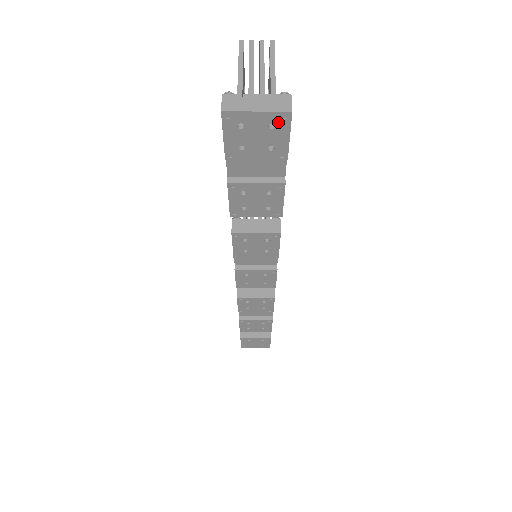
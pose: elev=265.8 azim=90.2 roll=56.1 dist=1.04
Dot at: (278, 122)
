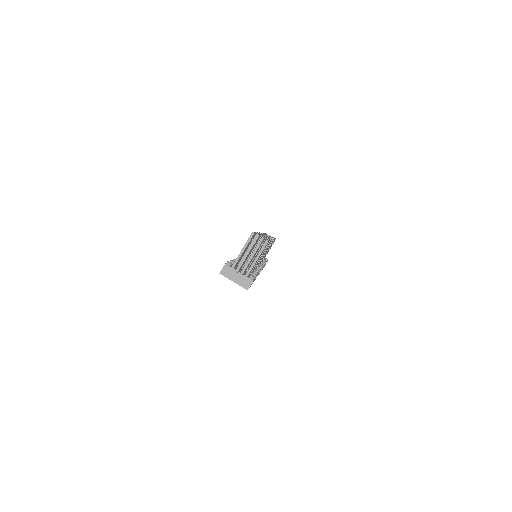
Dot at: (243, 286)
